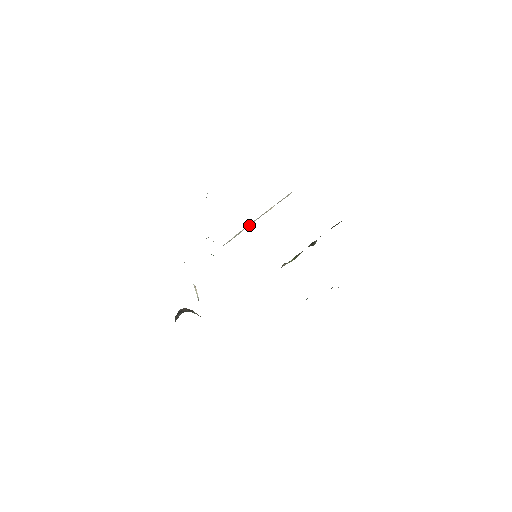
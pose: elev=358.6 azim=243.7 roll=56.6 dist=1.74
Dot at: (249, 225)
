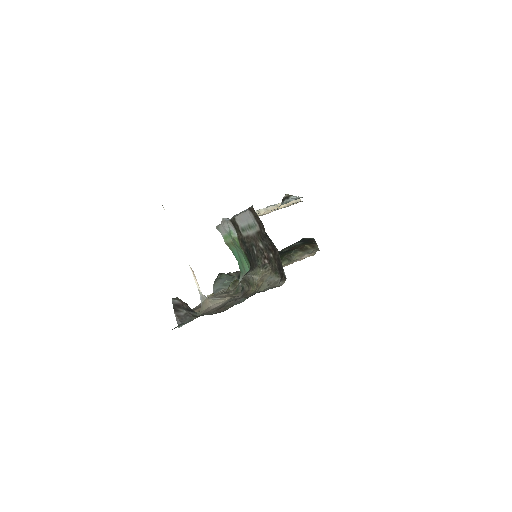
Dot at: occluded
